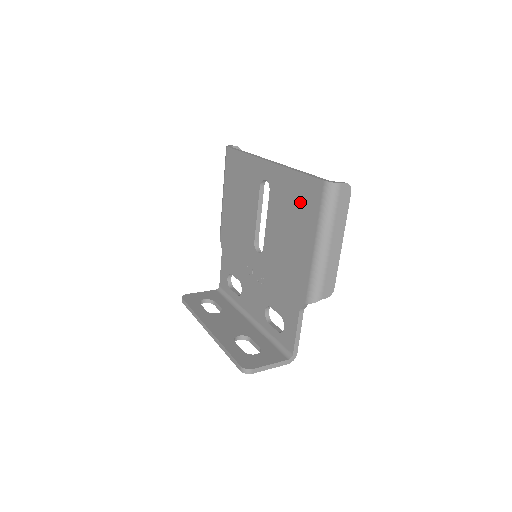
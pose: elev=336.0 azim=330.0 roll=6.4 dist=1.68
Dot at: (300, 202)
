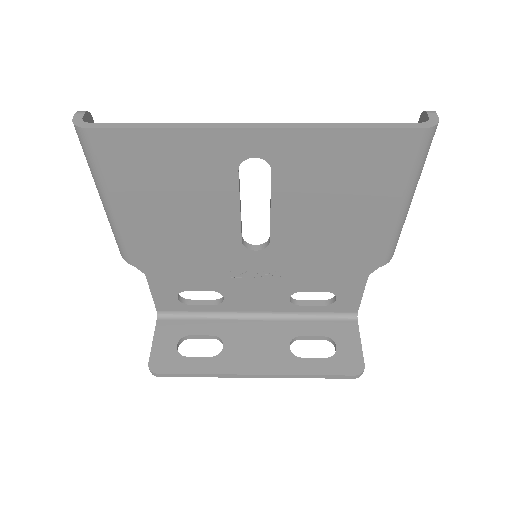
Dot at: (363, 168)
